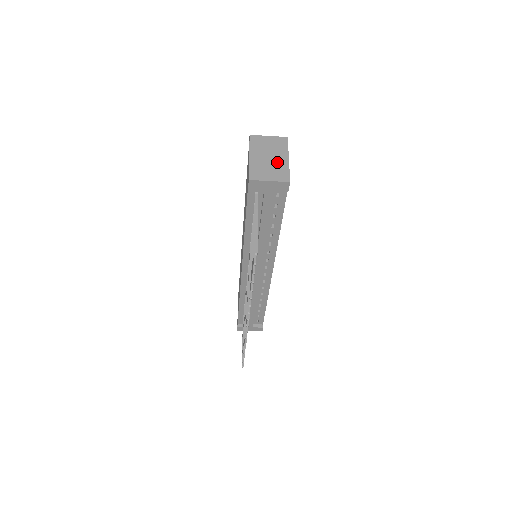
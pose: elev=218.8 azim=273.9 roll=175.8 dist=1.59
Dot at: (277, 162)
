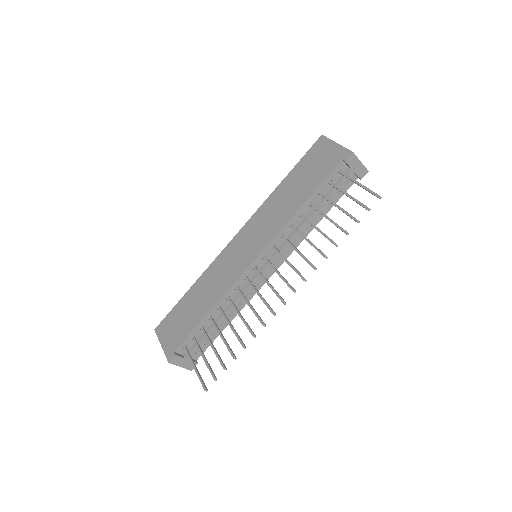
Dot at: occluded
